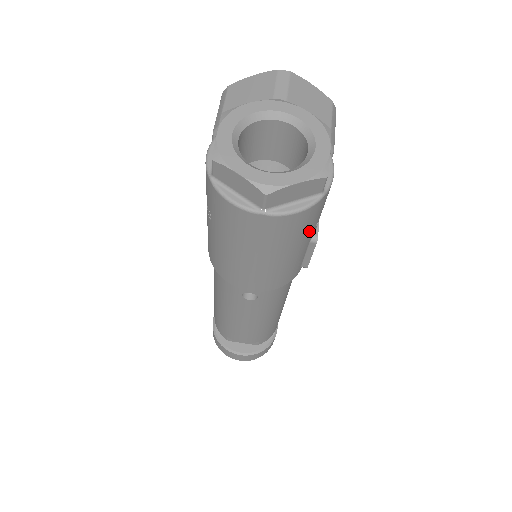
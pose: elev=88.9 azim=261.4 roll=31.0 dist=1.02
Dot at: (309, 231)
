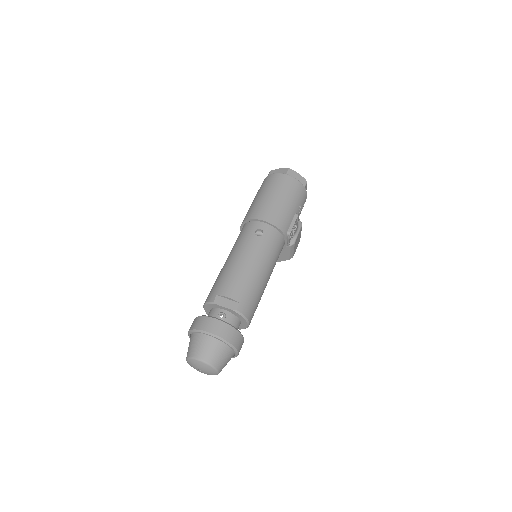
Dot at: (297, 201)
